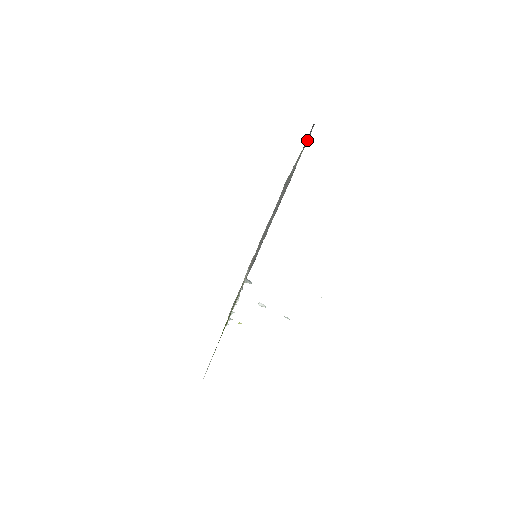
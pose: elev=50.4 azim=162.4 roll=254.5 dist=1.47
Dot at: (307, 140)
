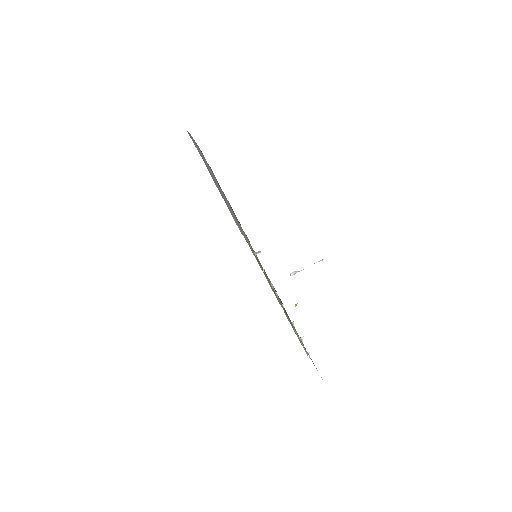
Dot at: occluded
